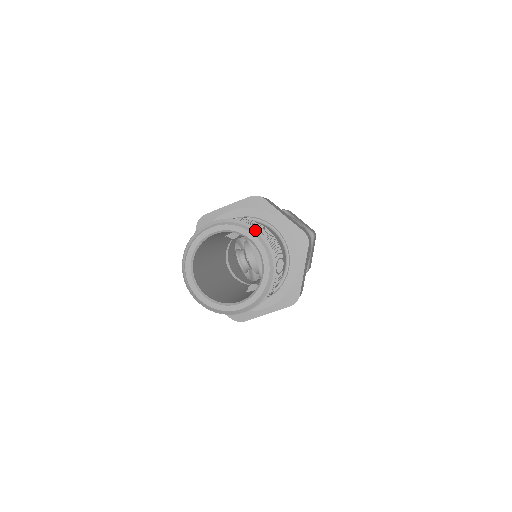
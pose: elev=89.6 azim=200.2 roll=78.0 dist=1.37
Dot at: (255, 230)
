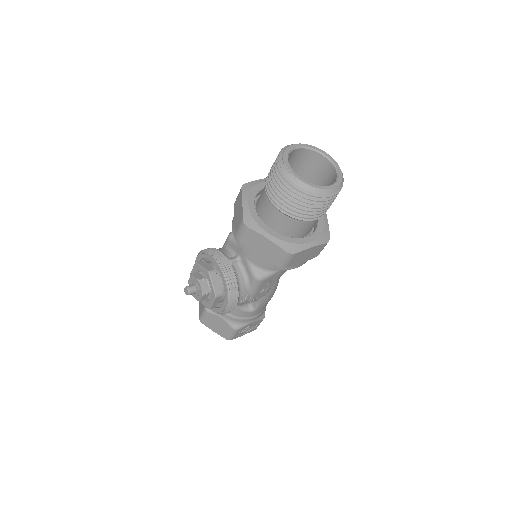
Dot at: occluded
